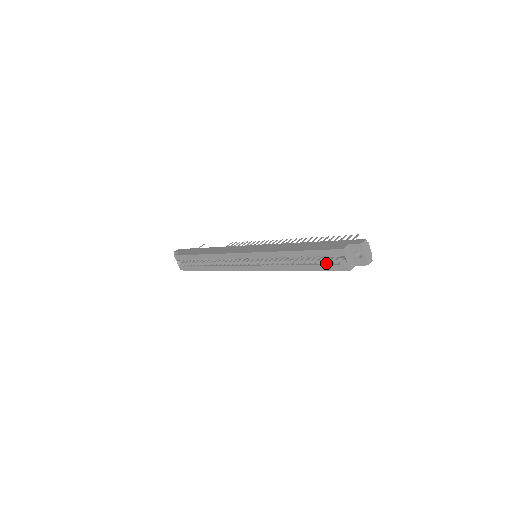
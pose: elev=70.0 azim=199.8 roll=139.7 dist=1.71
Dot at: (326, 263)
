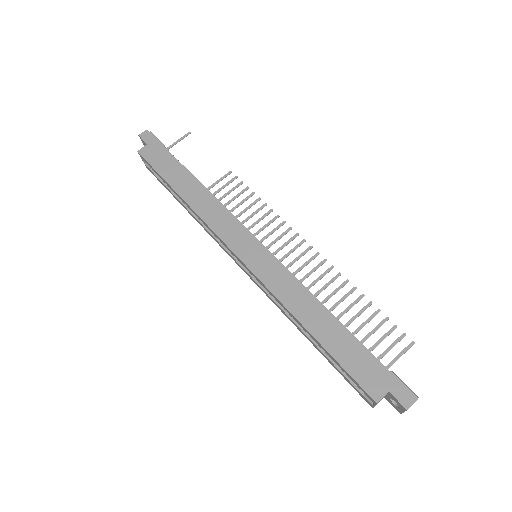
Dot at: occluded
